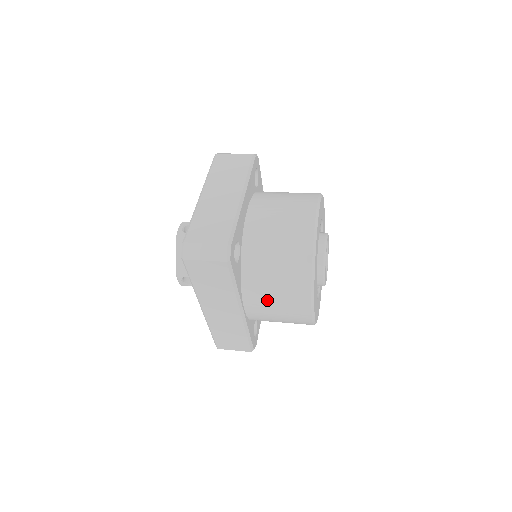
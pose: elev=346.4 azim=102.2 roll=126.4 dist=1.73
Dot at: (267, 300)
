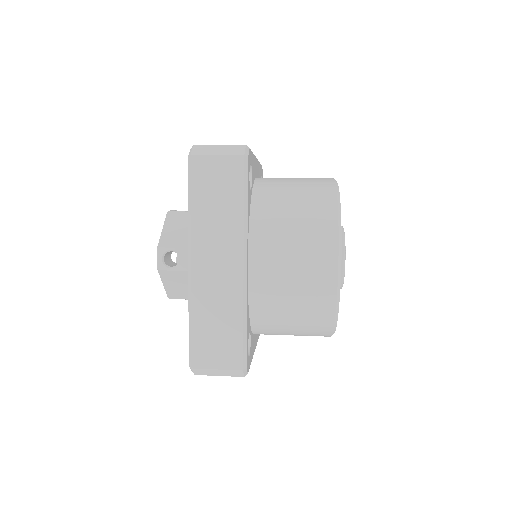
Dot at: (281, 244)
